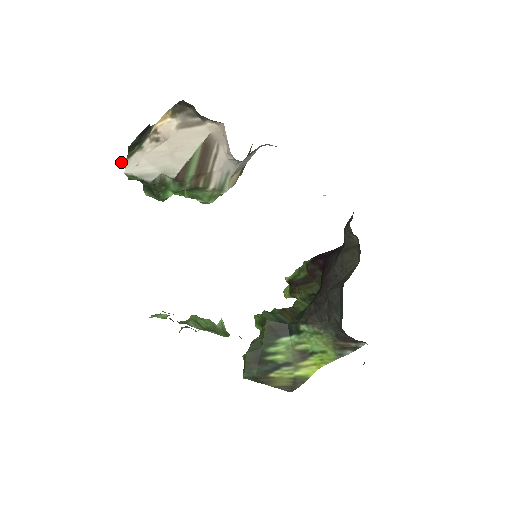
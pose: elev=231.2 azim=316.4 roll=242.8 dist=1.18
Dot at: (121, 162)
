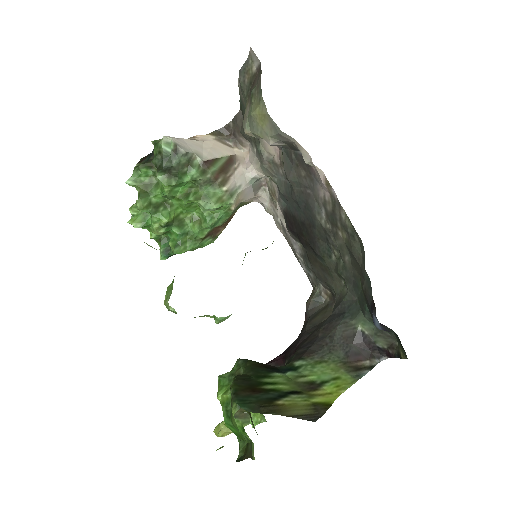
Dot at: (153, 141)
